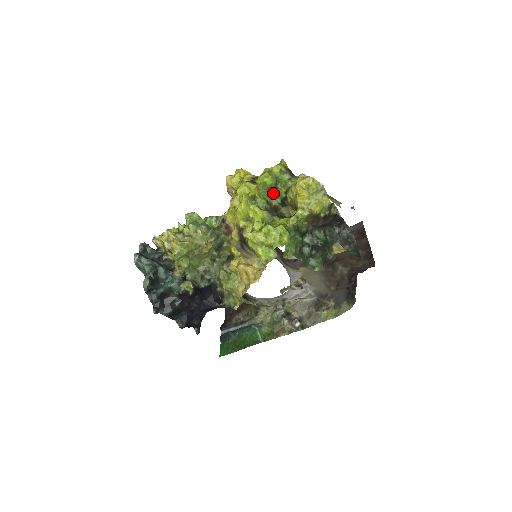
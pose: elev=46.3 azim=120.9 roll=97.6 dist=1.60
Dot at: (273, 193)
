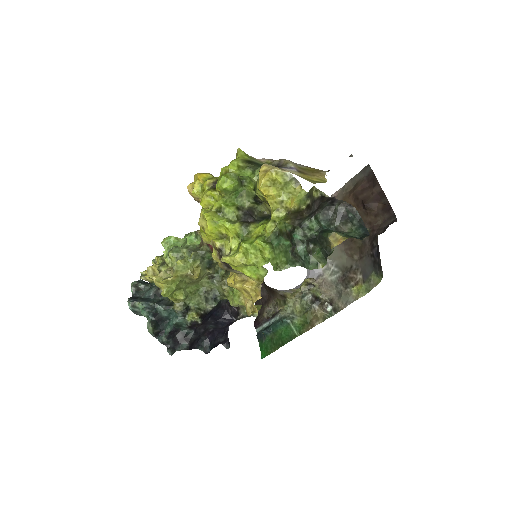
Dot at: (241, 193)
